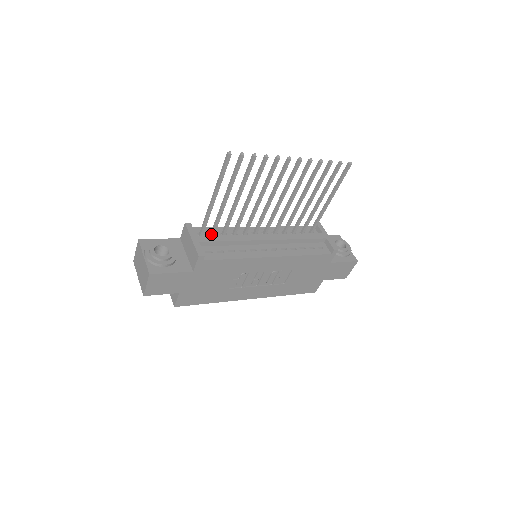
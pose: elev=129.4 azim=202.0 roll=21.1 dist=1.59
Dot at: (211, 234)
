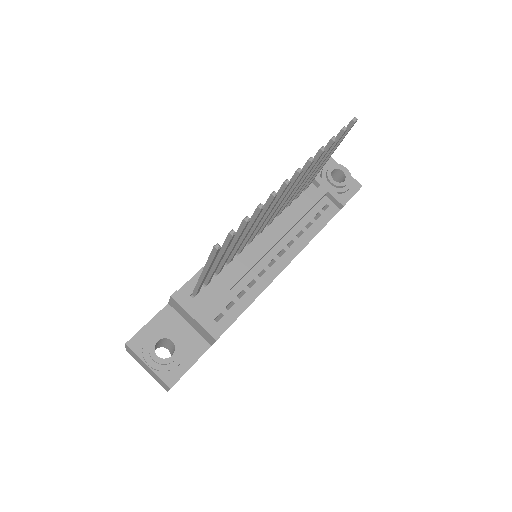
Dot at: (205, 285)
